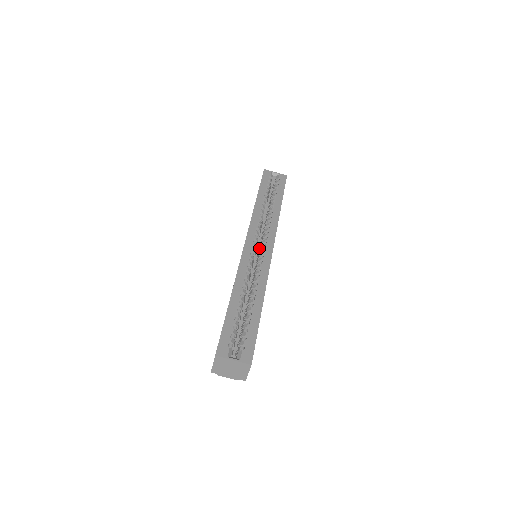
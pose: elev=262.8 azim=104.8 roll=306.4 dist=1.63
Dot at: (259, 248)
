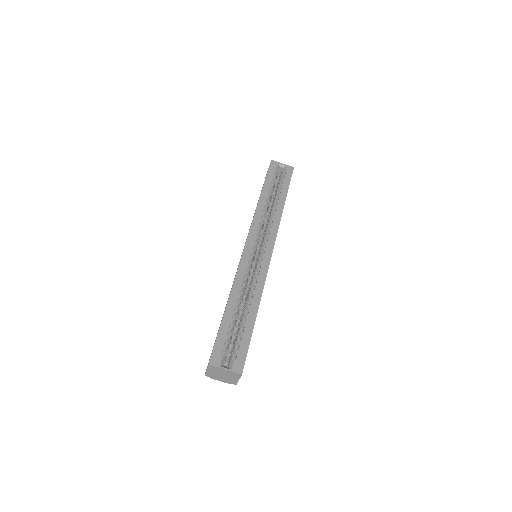
Dot at: occluded
